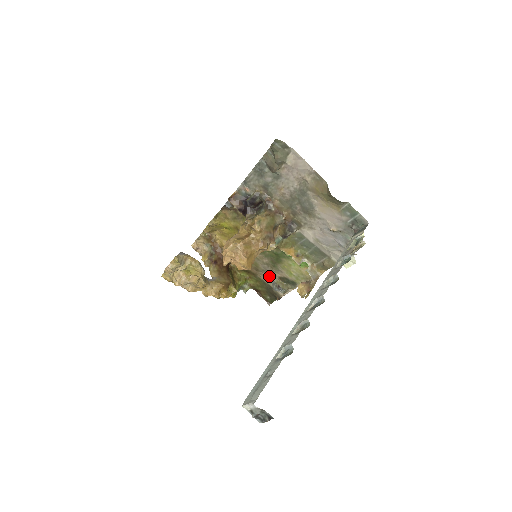
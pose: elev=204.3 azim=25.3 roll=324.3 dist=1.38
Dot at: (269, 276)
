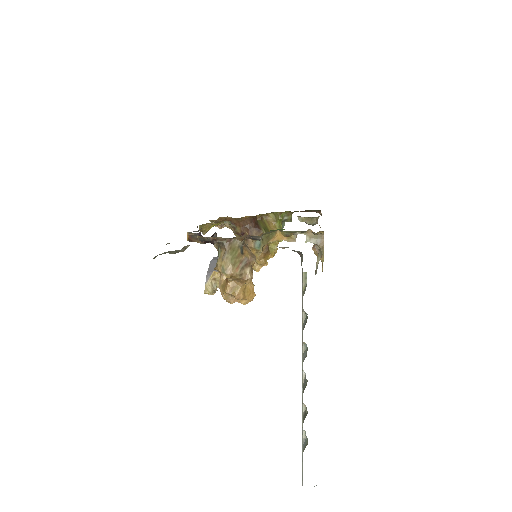
Dot at: occluded
